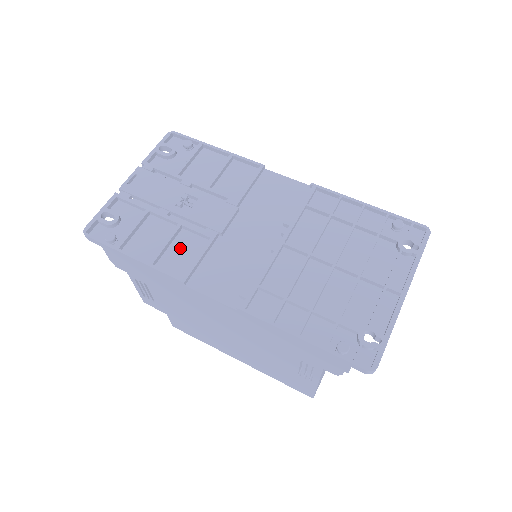
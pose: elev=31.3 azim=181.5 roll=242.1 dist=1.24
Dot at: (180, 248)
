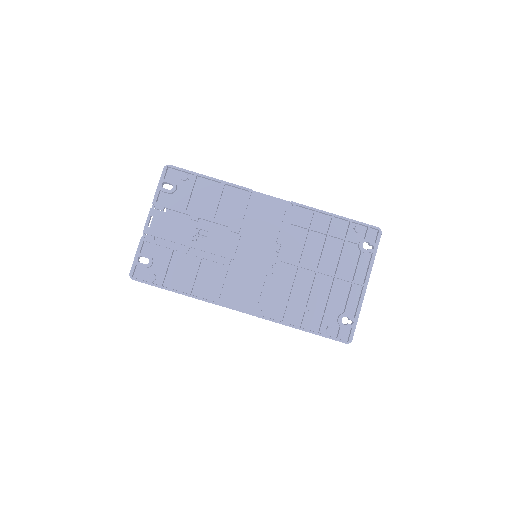
Dot at: (205, 276)
